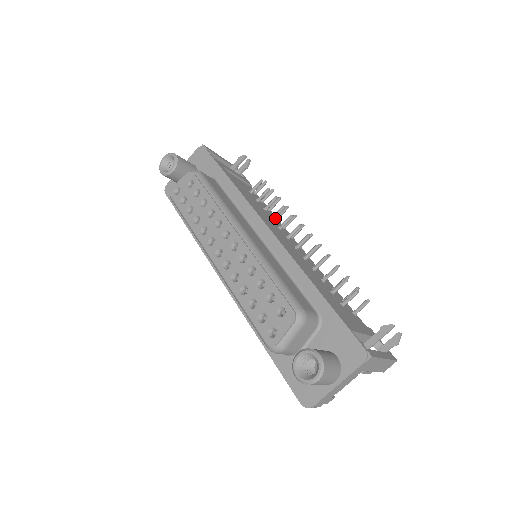
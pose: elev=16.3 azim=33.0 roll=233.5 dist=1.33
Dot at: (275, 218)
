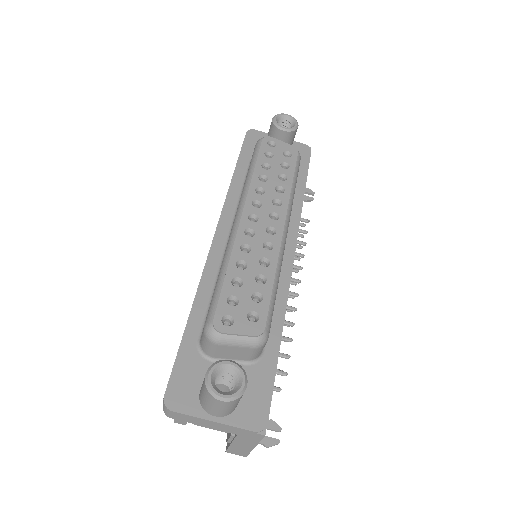
Dot at: occluded
